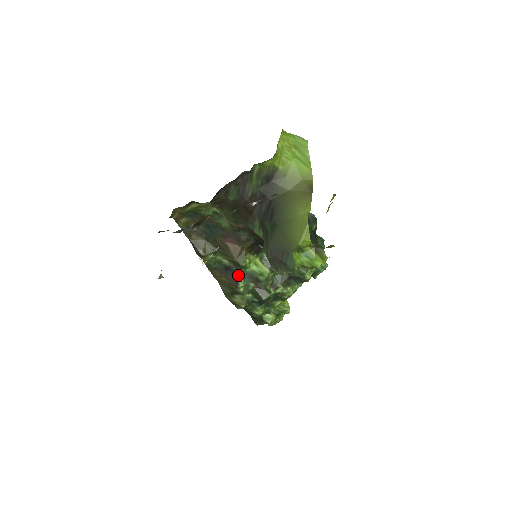
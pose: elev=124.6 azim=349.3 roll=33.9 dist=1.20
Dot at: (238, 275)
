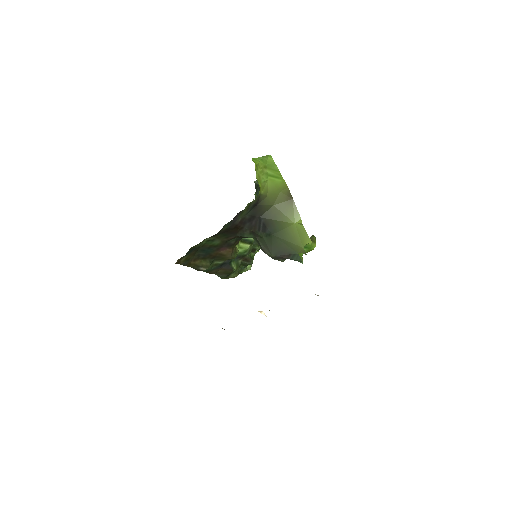
Dot at: (231, 263)
